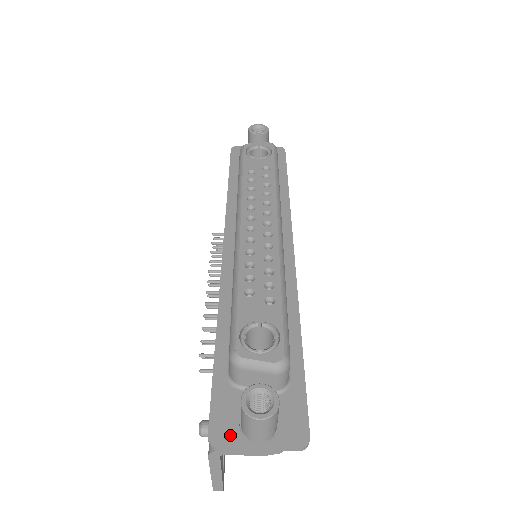
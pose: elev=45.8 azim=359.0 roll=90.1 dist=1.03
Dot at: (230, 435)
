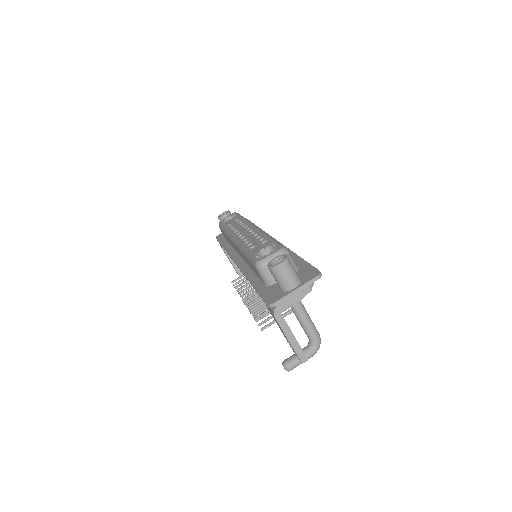
Dot at: (278, 296)
